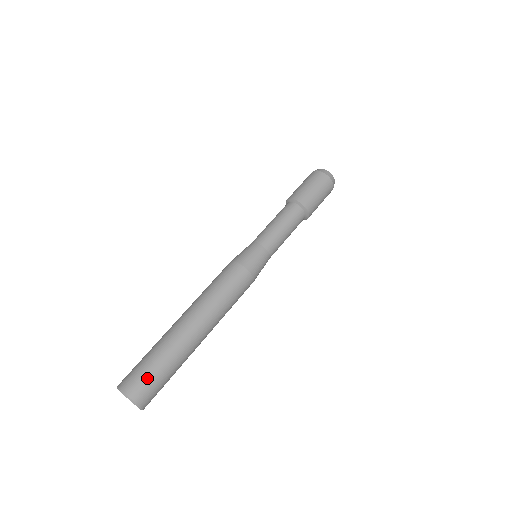
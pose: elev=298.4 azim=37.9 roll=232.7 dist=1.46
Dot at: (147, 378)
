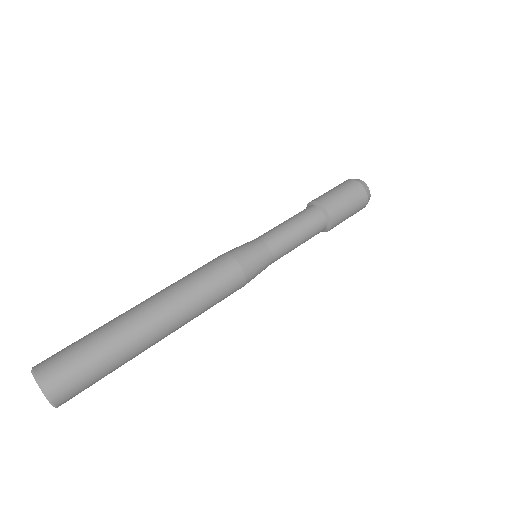
Dot at: (69, 360)
